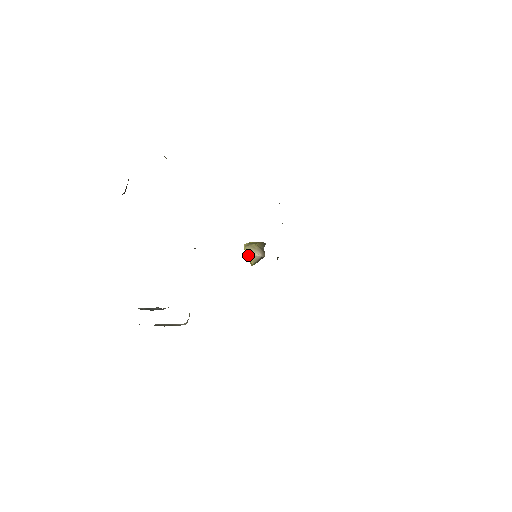
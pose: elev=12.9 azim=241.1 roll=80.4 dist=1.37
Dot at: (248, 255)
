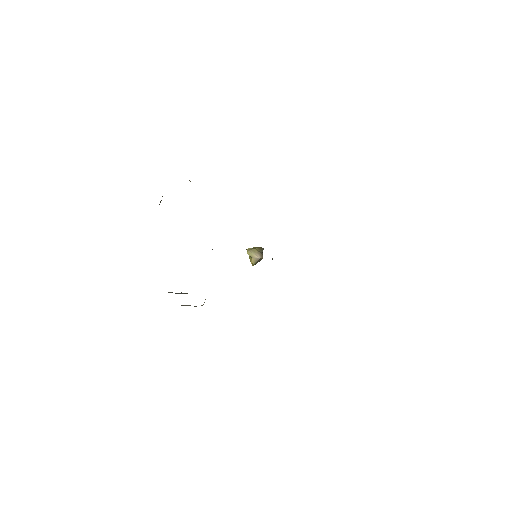
Dot at: (250, 257)
